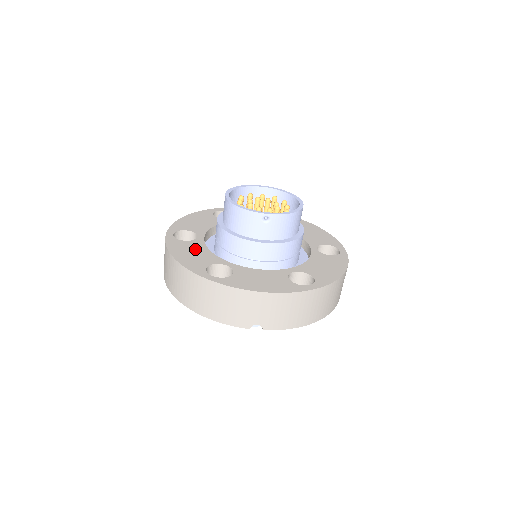
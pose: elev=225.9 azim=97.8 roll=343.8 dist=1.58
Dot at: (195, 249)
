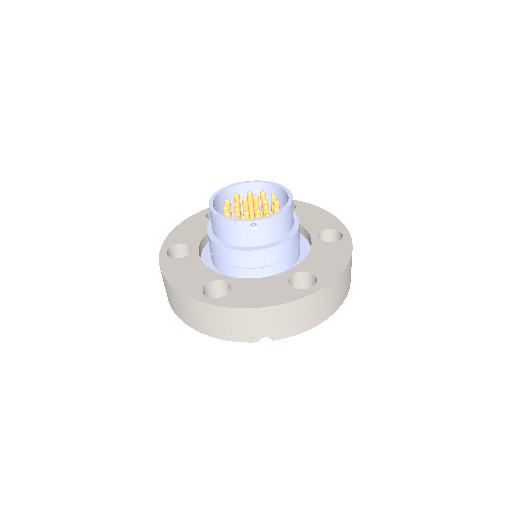
Dot at: (190, 267)
